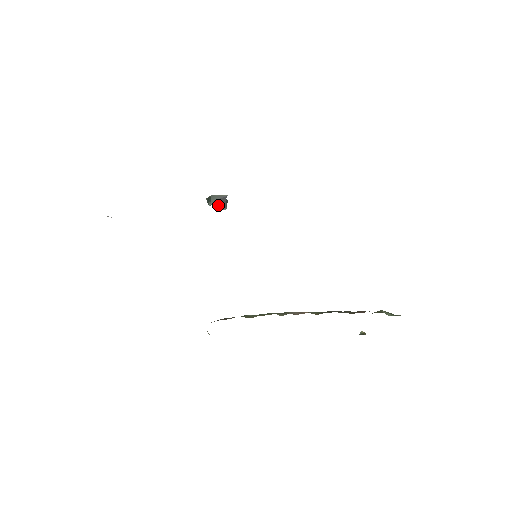
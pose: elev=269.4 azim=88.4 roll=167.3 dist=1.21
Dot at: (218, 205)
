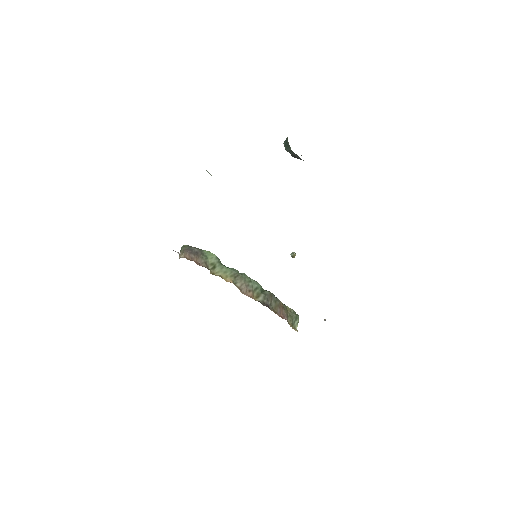
Dot at: occluded
